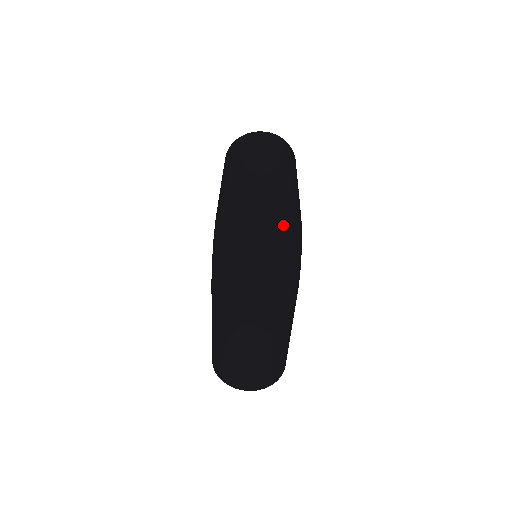
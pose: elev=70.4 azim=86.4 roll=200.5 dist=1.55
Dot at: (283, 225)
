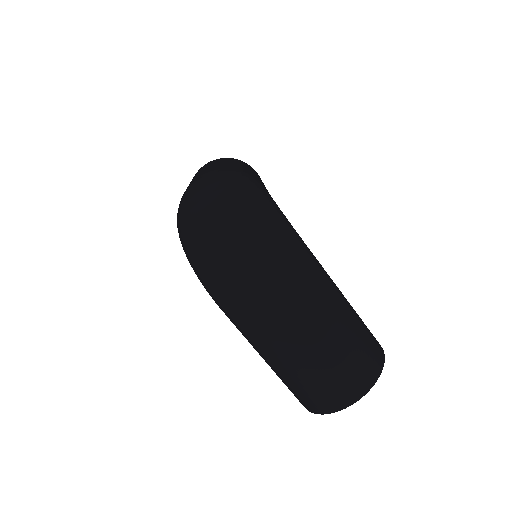
Dot at: (227, 186)
